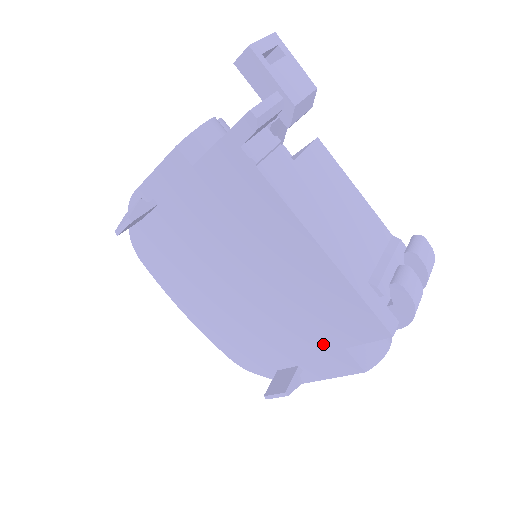
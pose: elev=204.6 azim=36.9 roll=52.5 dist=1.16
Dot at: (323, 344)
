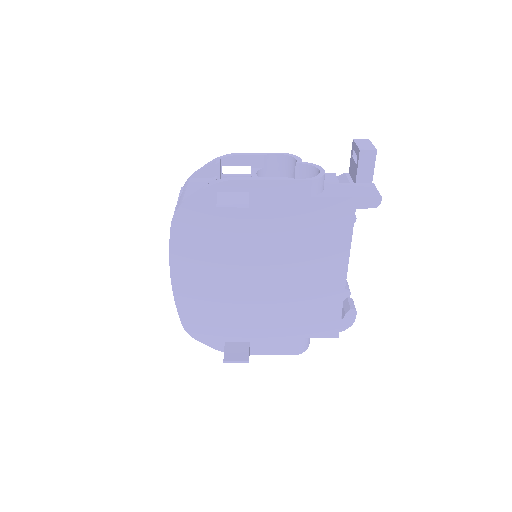
Dot at: (286, 332)
